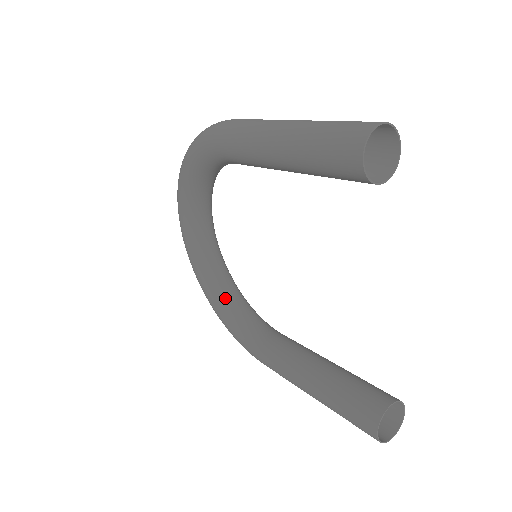
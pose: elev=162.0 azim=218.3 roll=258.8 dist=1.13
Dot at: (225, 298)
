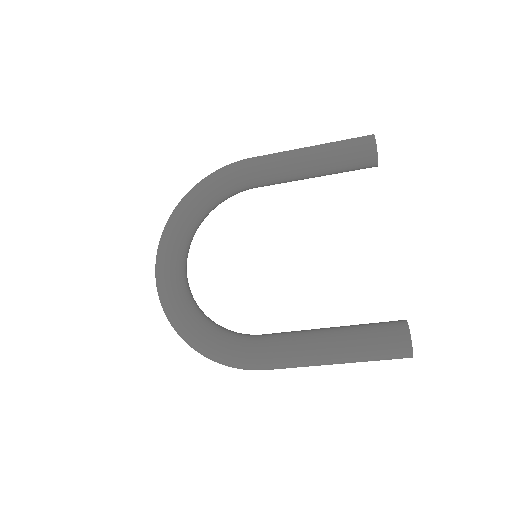
Dot at: (204, 316)
